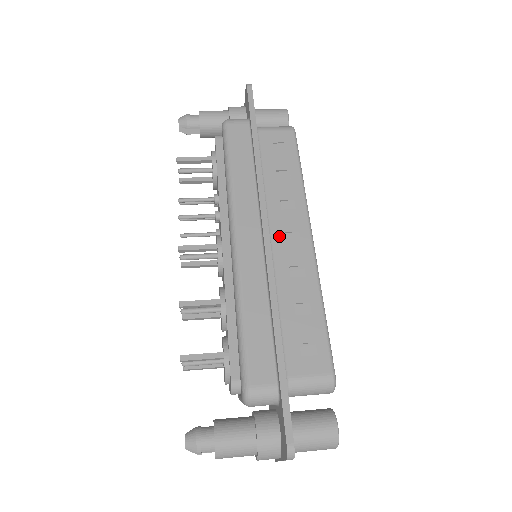
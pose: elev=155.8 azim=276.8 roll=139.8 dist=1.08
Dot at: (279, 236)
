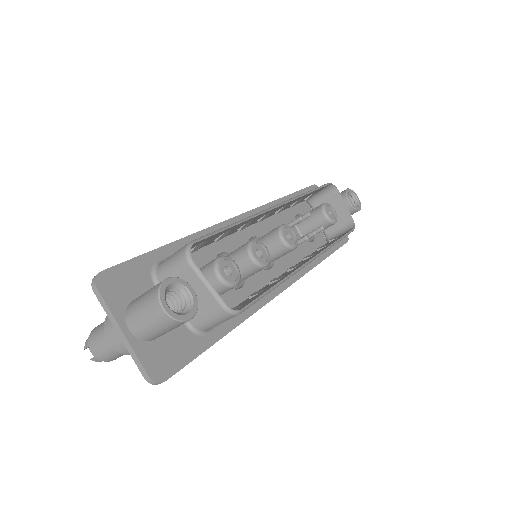
Dot at: occluded
